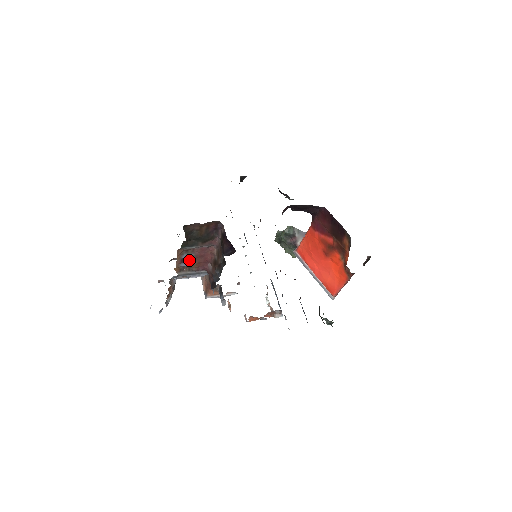
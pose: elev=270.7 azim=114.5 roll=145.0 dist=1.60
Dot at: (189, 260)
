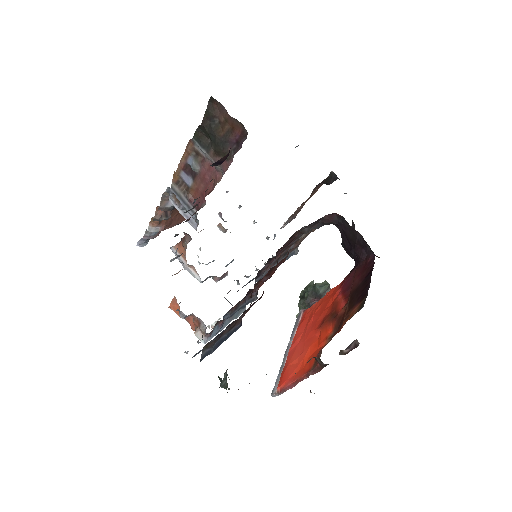
Dot at: (192, 175)
